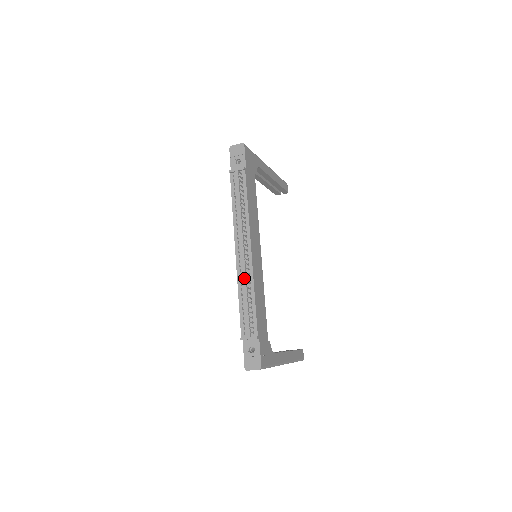
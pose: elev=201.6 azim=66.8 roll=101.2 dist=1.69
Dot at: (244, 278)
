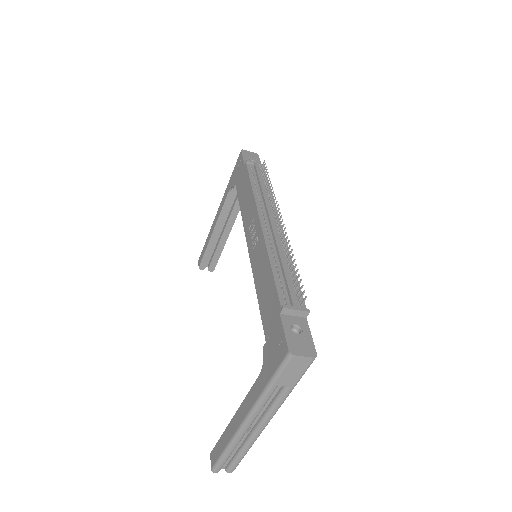
Dot at: (279, 245)
